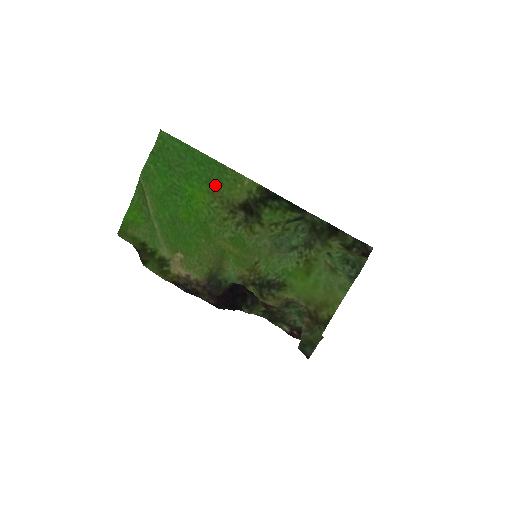
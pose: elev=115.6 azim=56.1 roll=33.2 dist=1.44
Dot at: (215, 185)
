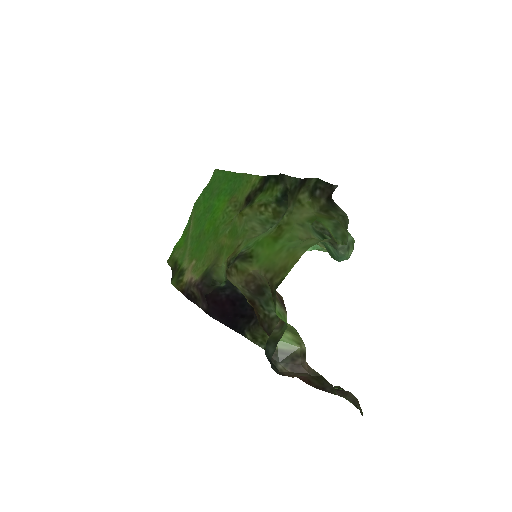
Dot at: (234, 193)
